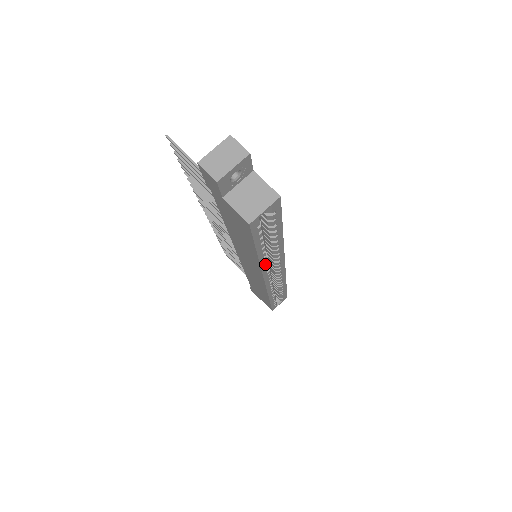
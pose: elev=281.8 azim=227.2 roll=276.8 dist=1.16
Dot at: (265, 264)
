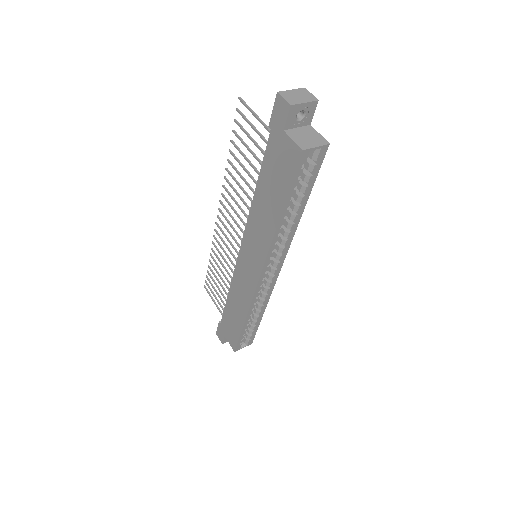
Dot at: (276, 241)
